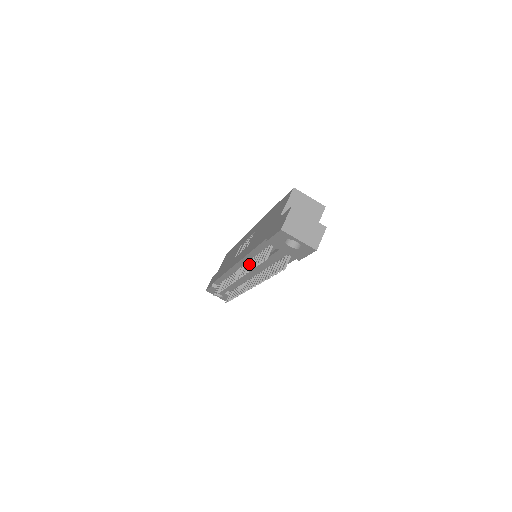
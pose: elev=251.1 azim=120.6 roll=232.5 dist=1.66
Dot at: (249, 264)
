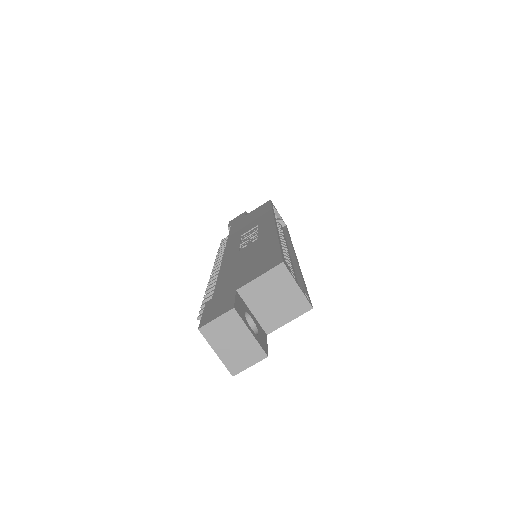
Dot at: occluded
